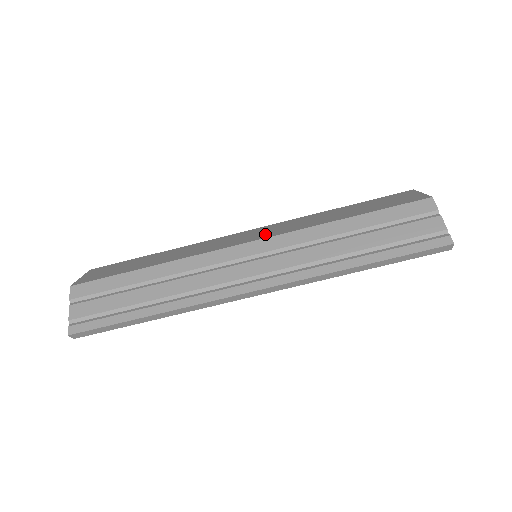
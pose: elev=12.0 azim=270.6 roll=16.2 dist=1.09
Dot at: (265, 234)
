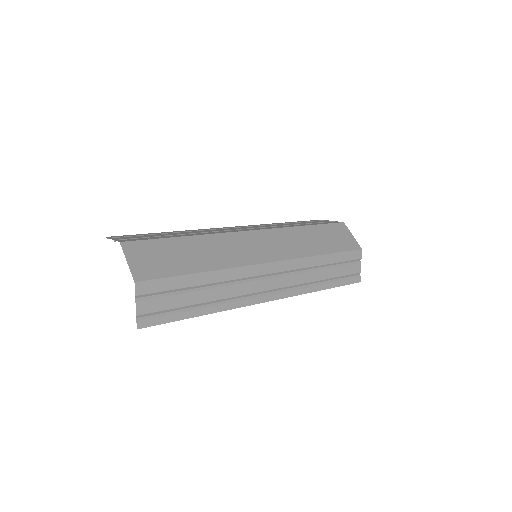
Dot at: (276, 252)
